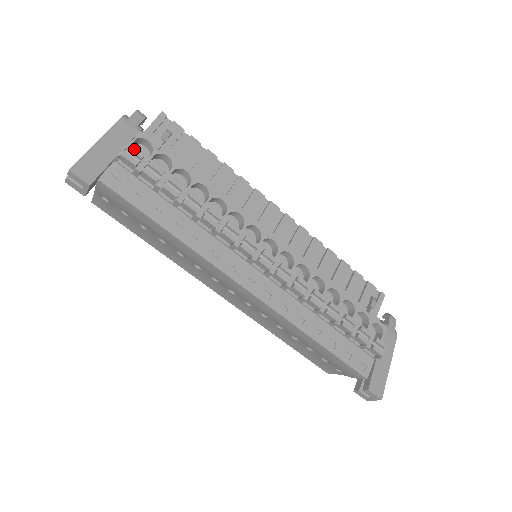
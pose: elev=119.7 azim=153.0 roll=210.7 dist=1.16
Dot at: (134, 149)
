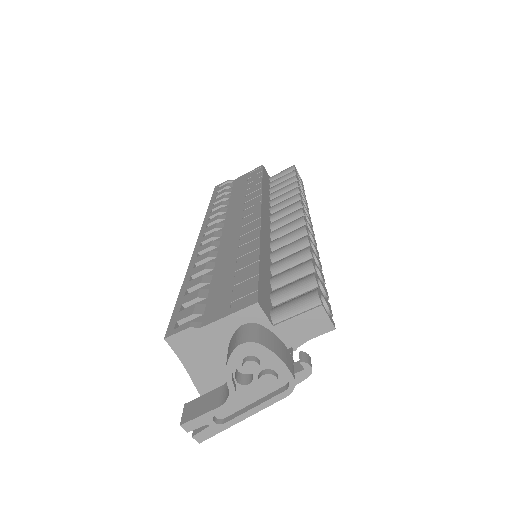
Dot at: occluded
